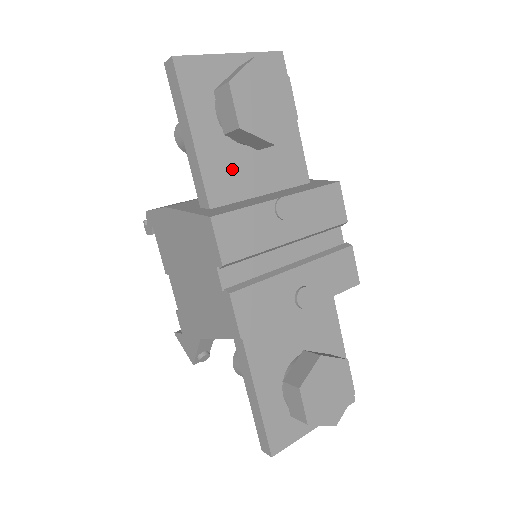
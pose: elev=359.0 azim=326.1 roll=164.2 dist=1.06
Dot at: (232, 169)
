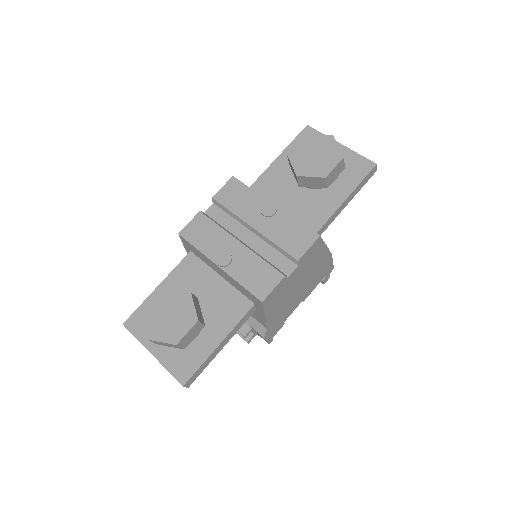
Dot at: (279, 185)
